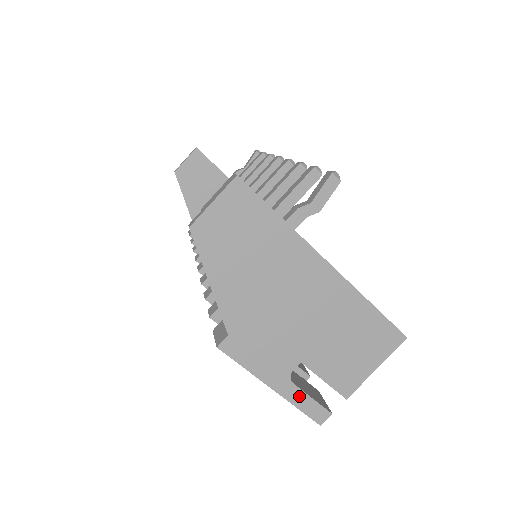
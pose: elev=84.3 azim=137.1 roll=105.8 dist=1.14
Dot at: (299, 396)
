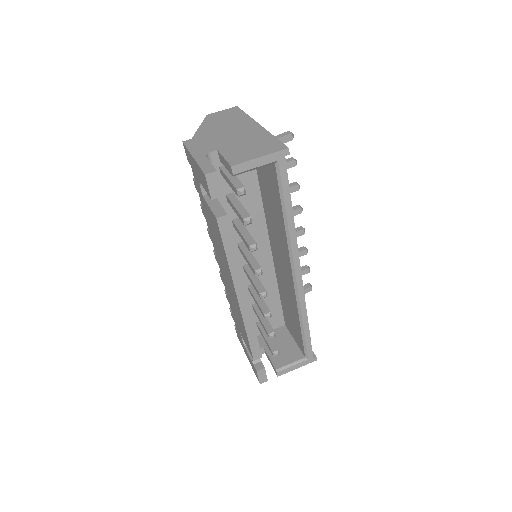
Dot at: (204, 161)
